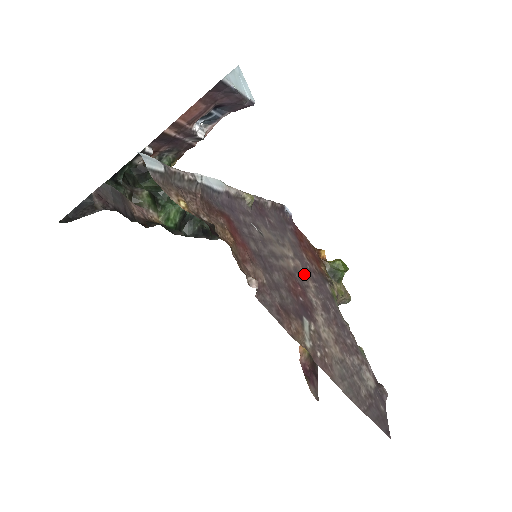
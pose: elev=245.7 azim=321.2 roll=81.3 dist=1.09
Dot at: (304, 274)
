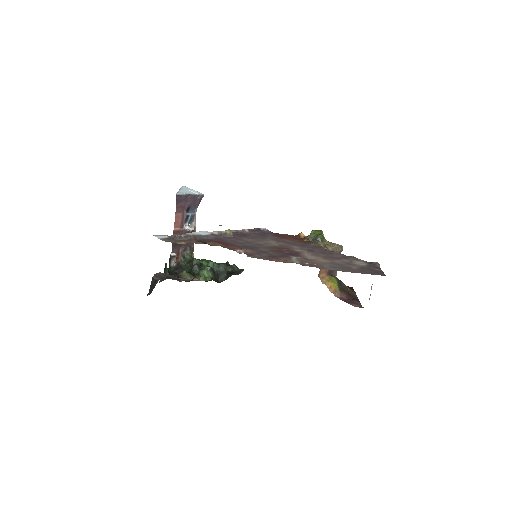
Dot at: (288, 245)
